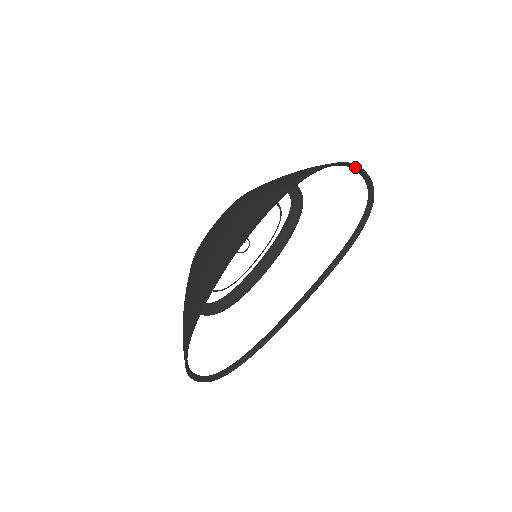
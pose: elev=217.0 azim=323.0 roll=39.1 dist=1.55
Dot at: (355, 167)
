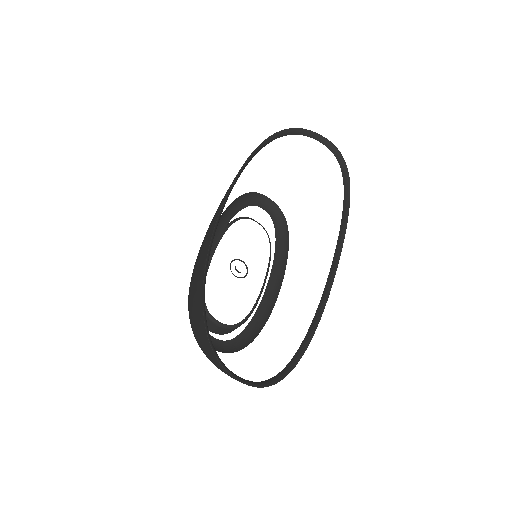
Dot at: (308, 133)
